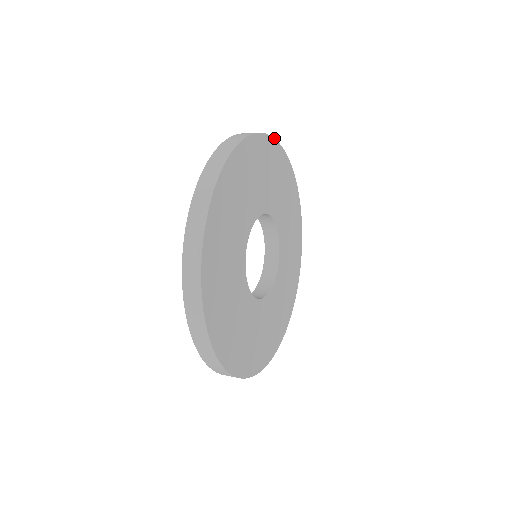
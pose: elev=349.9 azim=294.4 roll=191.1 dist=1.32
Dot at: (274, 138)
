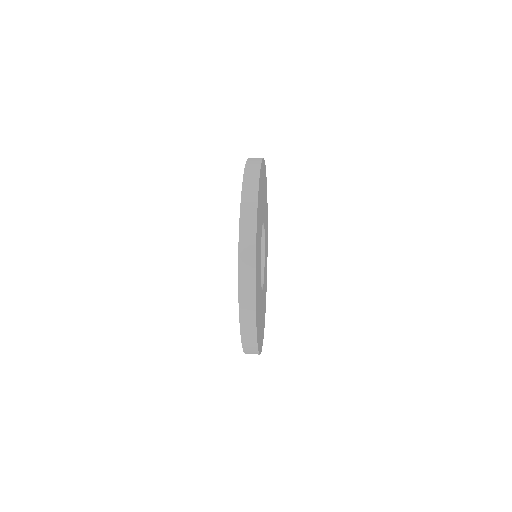
Dot at: occluded
